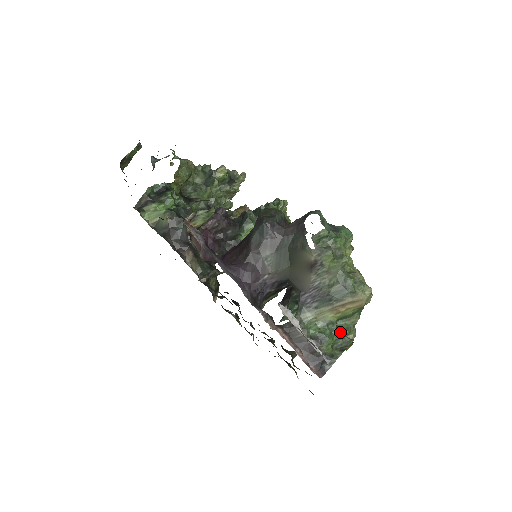
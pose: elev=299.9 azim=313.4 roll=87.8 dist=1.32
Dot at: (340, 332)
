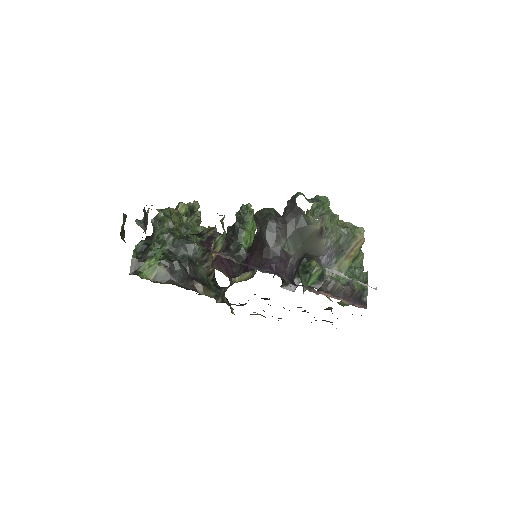
Dot at: (359, 270)
